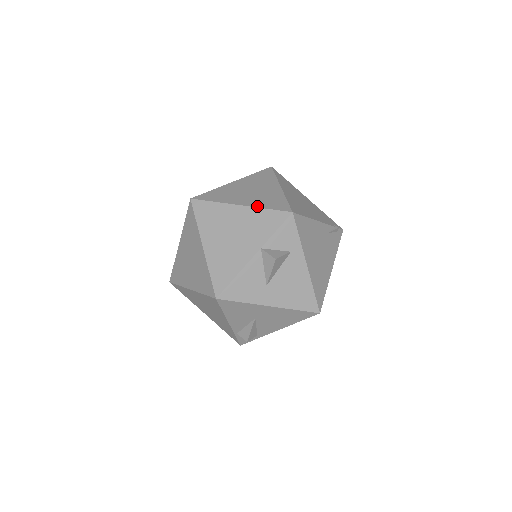
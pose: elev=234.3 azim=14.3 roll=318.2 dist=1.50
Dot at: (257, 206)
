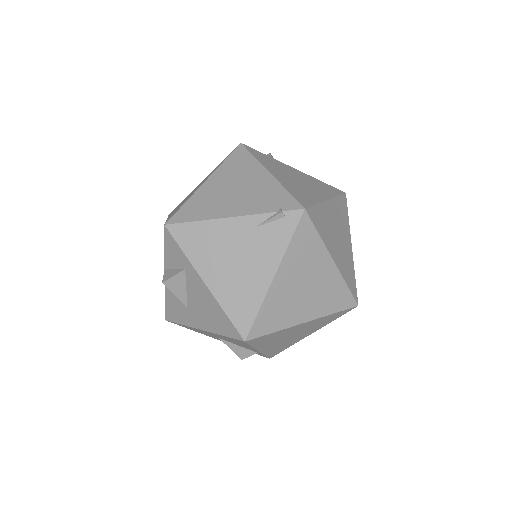
Dot at: occluded
